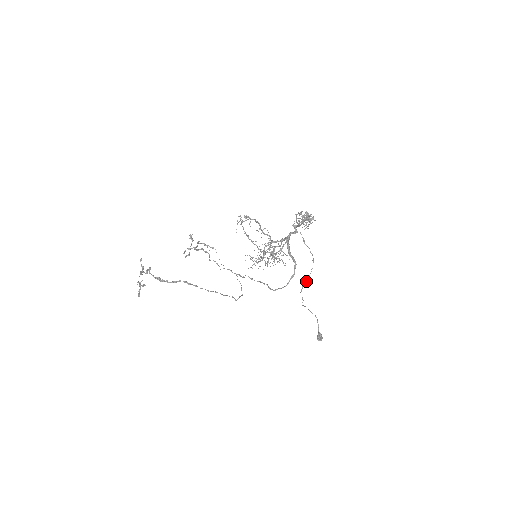
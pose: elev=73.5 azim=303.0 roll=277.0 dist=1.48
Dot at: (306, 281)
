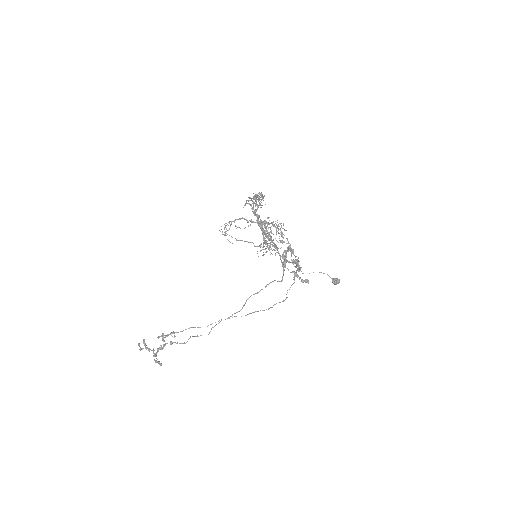
Dot at: occluded
